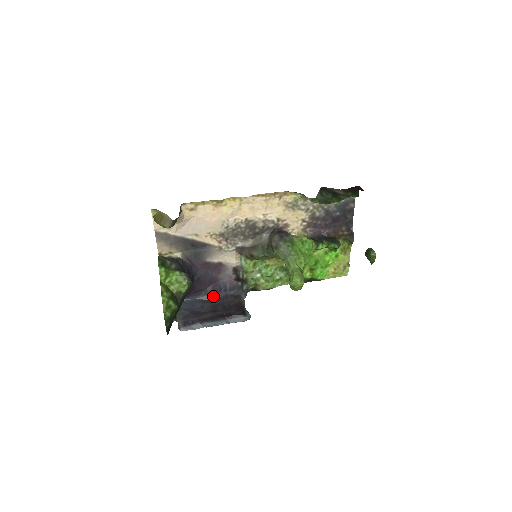
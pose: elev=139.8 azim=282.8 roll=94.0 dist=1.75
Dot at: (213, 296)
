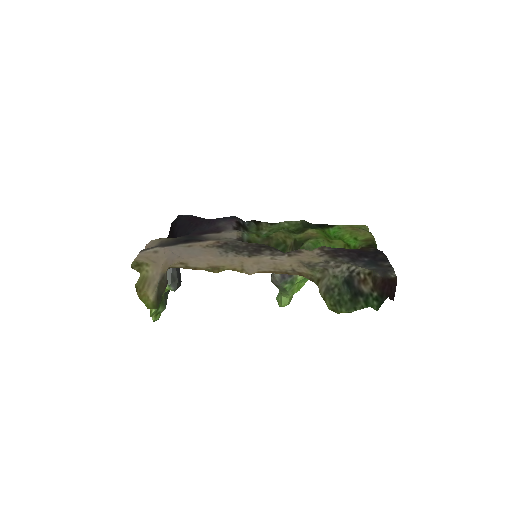
Dot at: occluded
